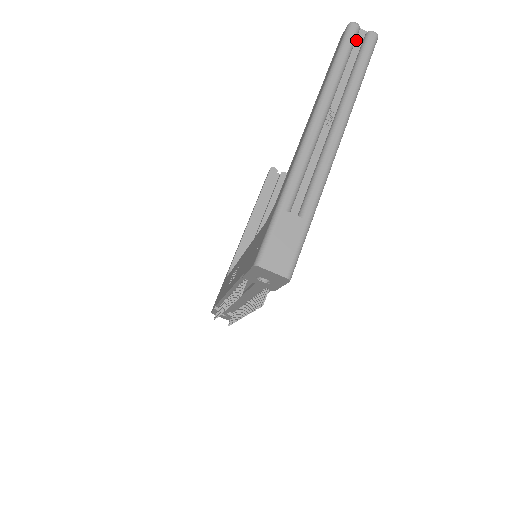
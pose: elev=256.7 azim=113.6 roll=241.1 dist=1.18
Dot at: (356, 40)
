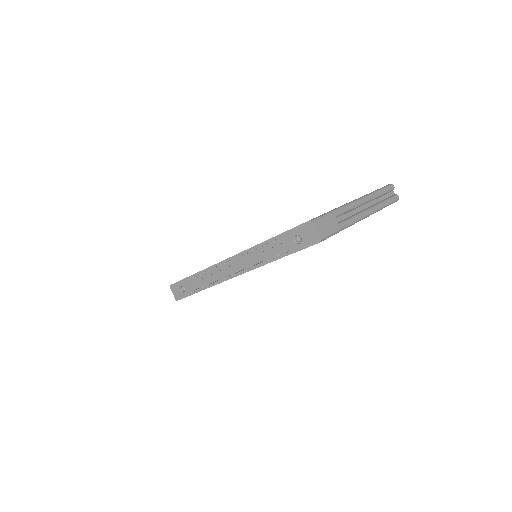
Dot at: (390, 192)
